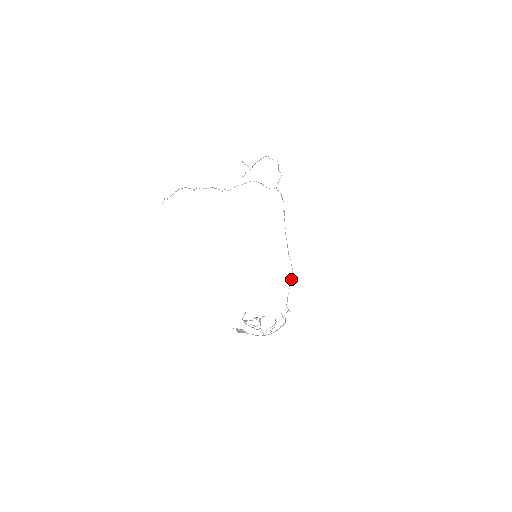
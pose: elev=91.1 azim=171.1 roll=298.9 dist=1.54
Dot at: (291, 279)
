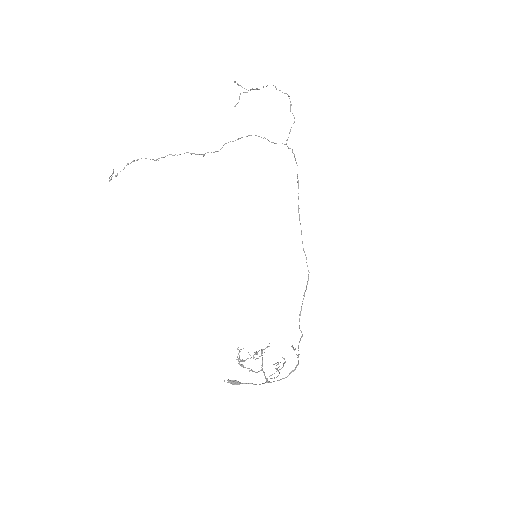
Dot at: (306, 286)
